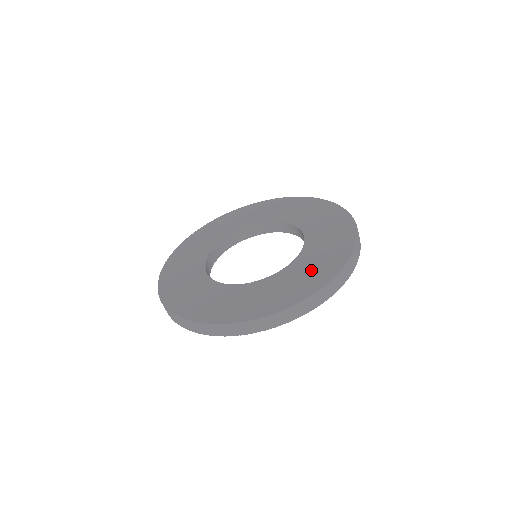
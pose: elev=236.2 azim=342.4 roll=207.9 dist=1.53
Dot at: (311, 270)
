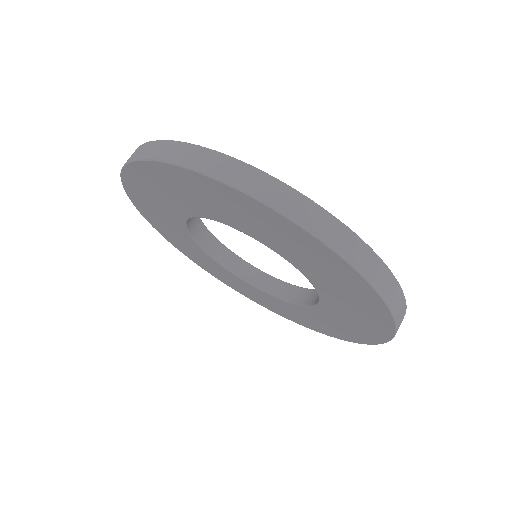
Dot at: occluded
